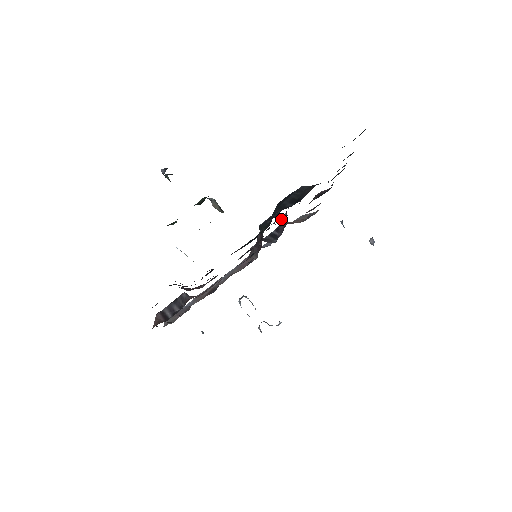
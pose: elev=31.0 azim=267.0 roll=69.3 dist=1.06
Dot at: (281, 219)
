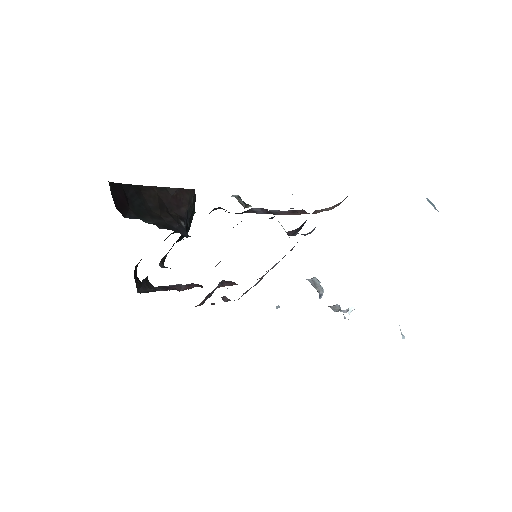
Dot at: occluded
